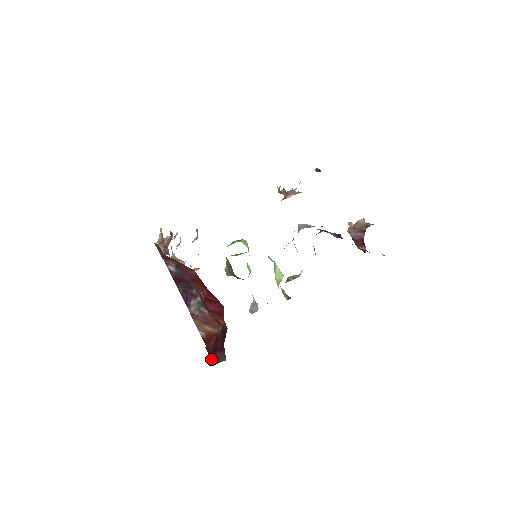
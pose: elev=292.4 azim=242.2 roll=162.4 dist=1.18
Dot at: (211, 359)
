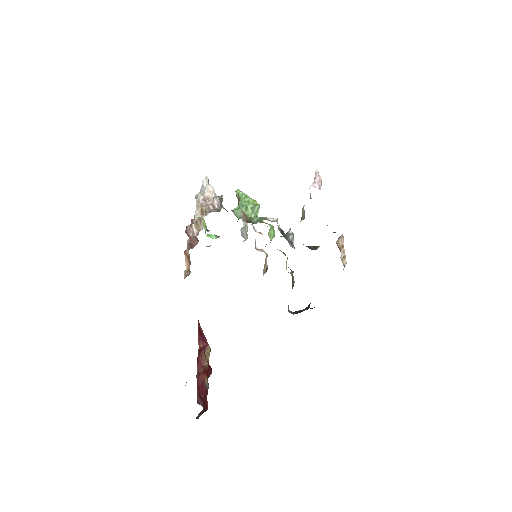
Dot at: (197, 398)
